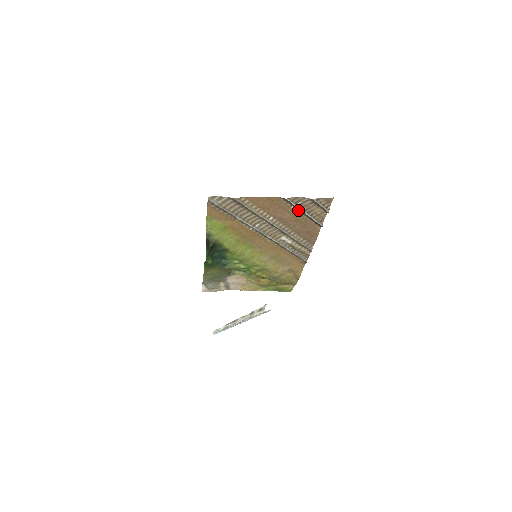
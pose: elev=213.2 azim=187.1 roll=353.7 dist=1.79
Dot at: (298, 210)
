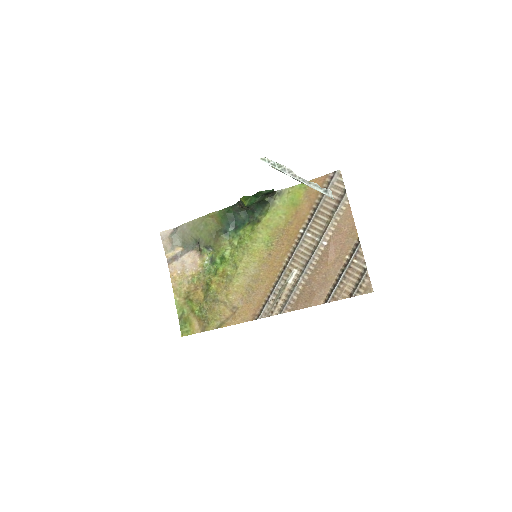
Dot at: (344, 265)
